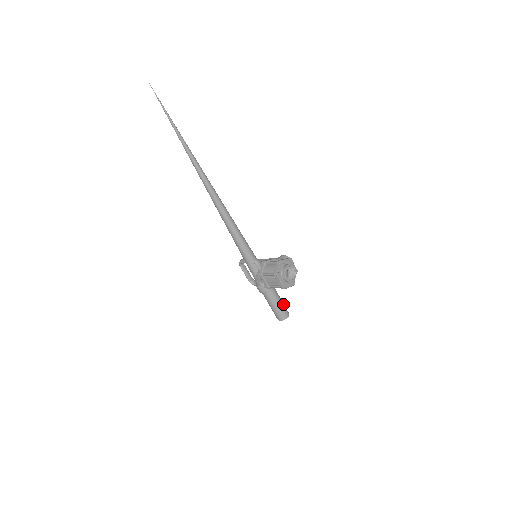
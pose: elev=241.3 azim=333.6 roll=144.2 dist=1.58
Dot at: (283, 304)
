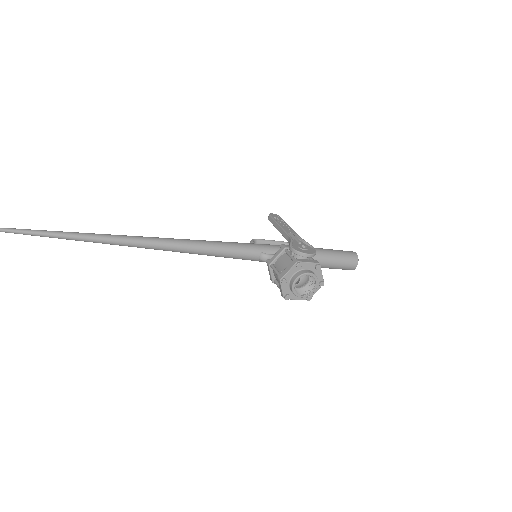
Dot at: (340, 259)
